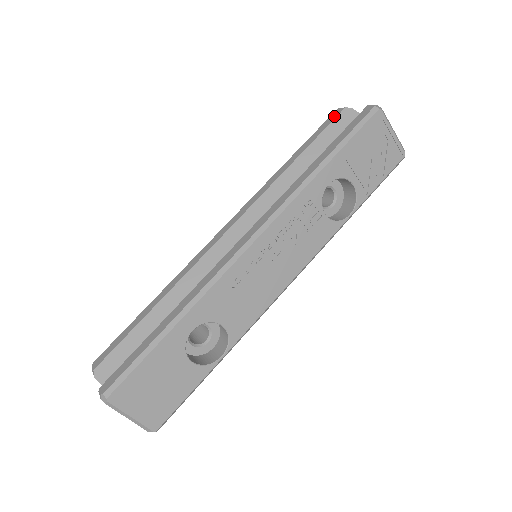
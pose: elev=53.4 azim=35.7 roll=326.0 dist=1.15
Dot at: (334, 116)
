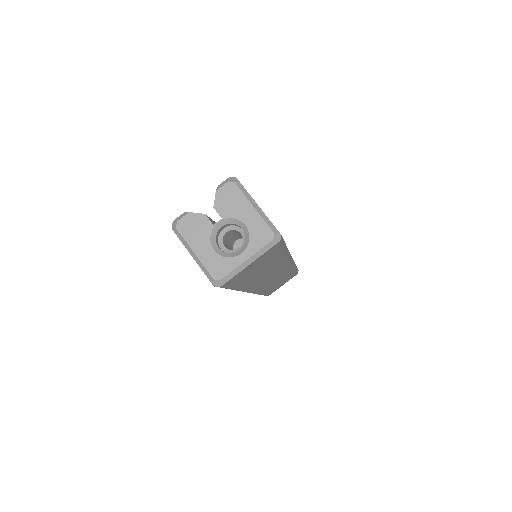
Dot at: occluded
